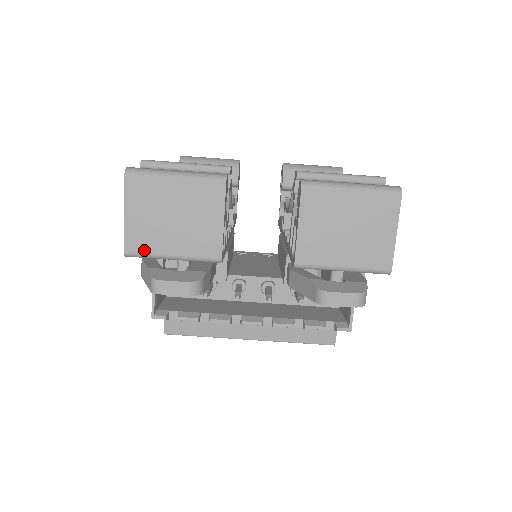
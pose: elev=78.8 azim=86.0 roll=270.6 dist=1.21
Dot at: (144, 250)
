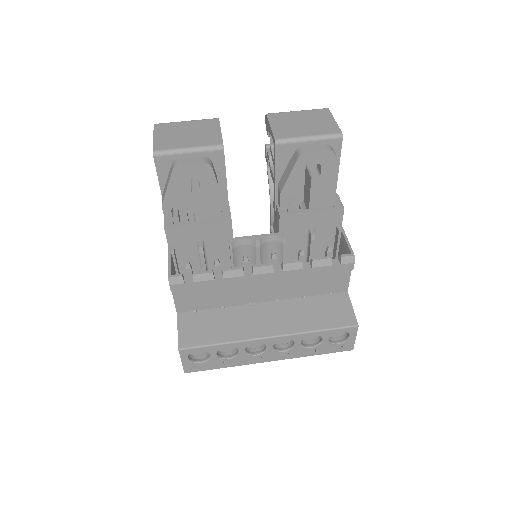
Dot at: (167, 148)
